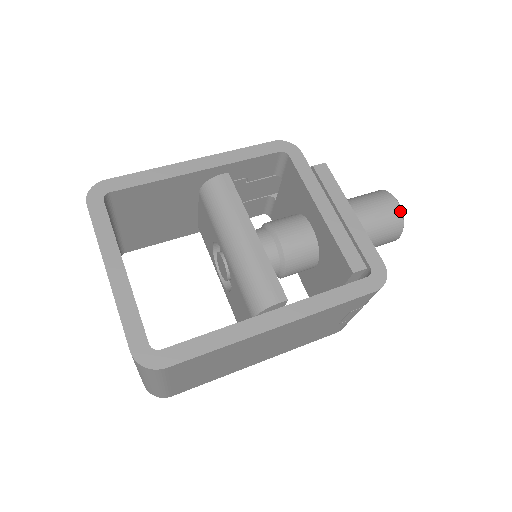
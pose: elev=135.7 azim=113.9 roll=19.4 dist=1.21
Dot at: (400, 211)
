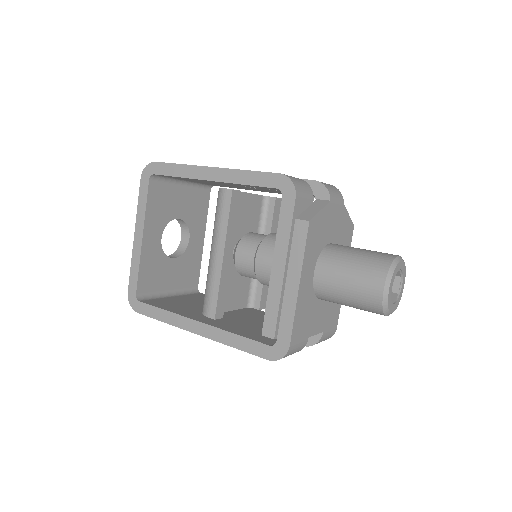
Dot at: (380, 300)
